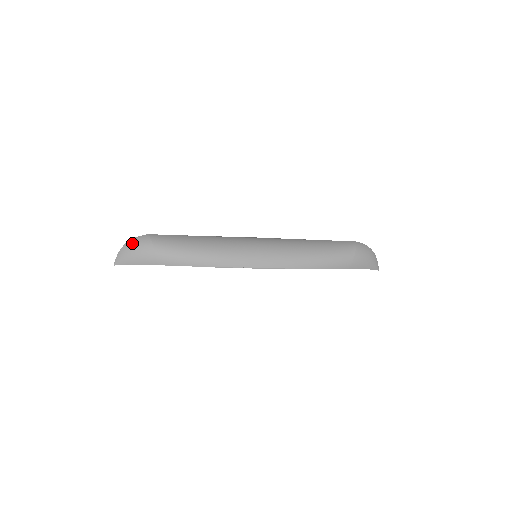
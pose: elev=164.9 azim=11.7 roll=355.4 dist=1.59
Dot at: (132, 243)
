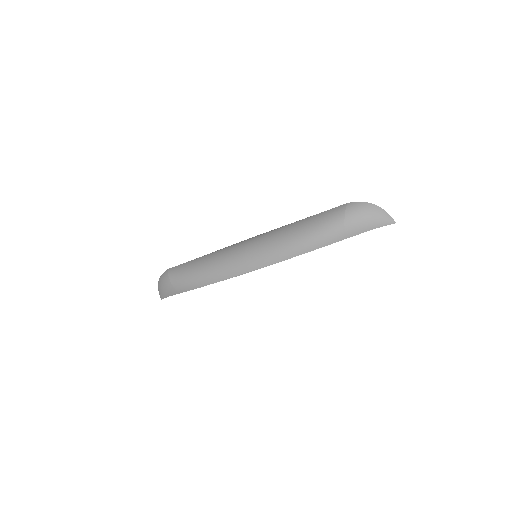
Dot at: (160, 280)
